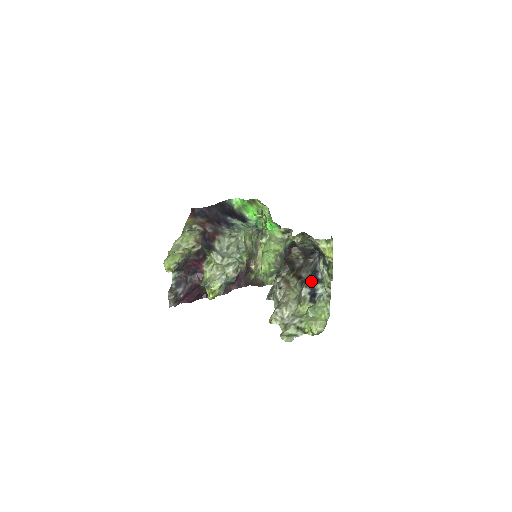
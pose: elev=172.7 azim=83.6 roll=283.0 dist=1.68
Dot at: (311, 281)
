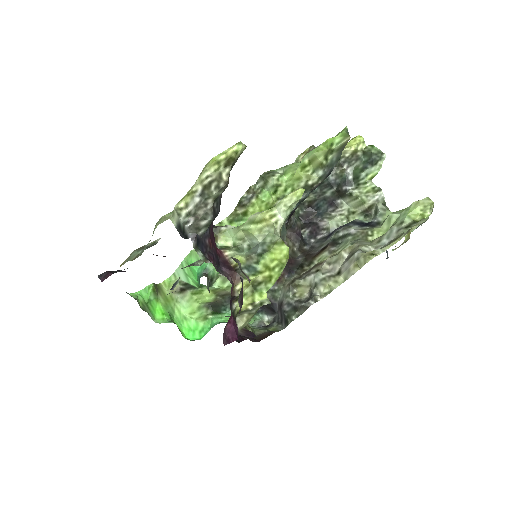
Dot at: (346, 224)
